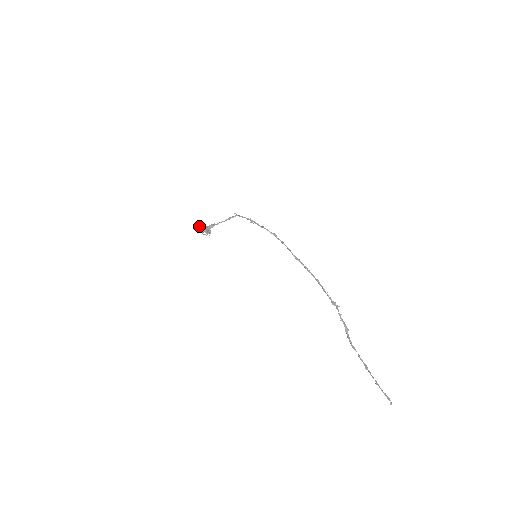
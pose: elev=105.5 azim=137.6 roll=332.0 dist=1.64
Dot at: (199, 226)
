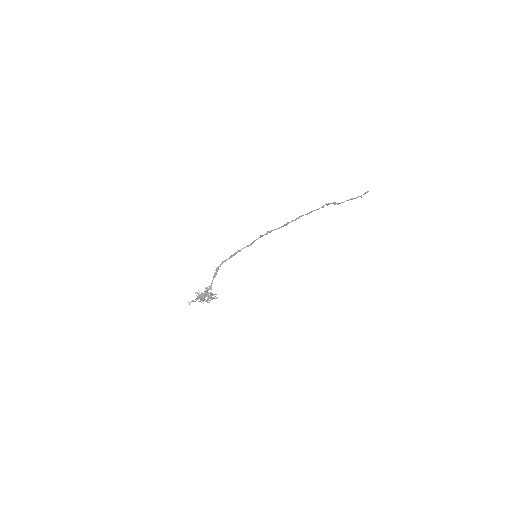
Dot at: (192, 301)
